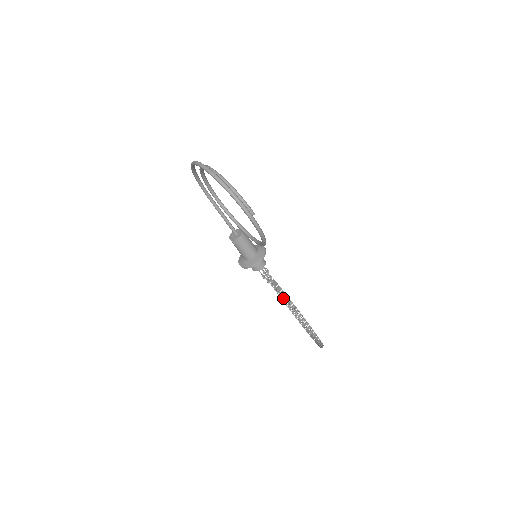
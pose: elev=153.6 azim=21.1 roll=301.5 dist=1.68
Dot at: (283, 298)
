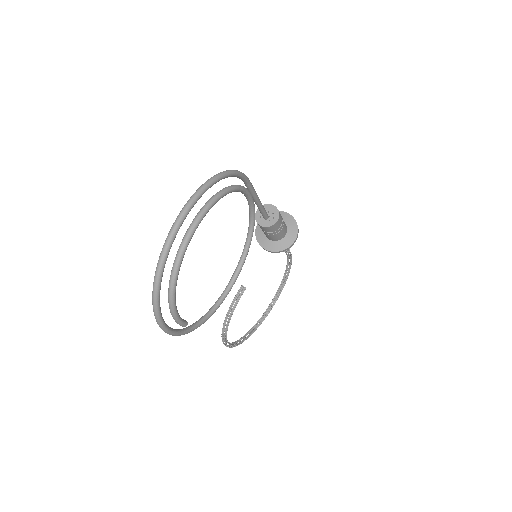
Dot at: occluded
